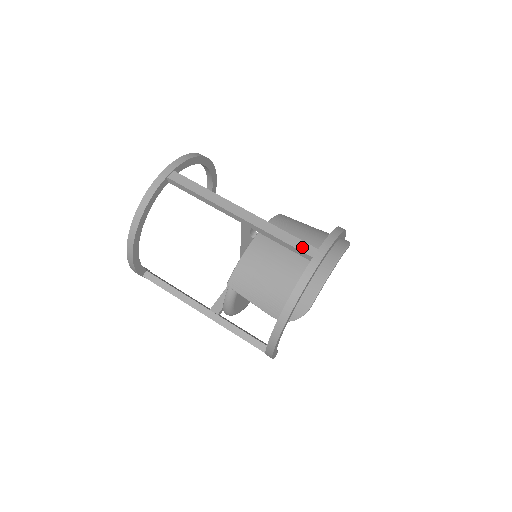
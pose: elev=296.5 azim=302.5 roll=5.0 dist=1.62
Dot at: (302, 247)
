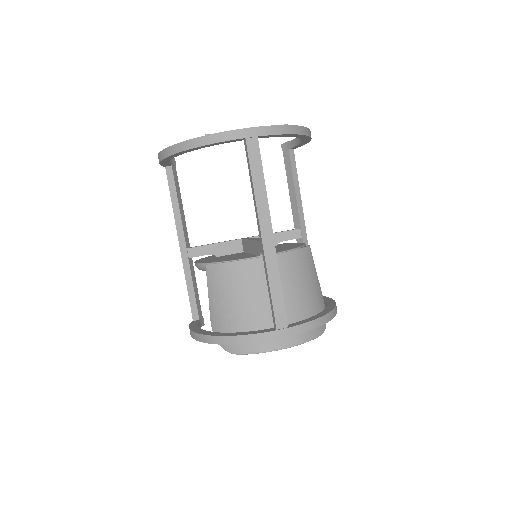
Dot at: (279, 314)
